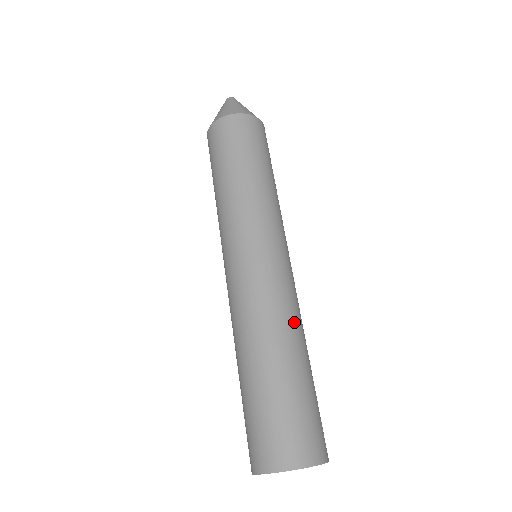
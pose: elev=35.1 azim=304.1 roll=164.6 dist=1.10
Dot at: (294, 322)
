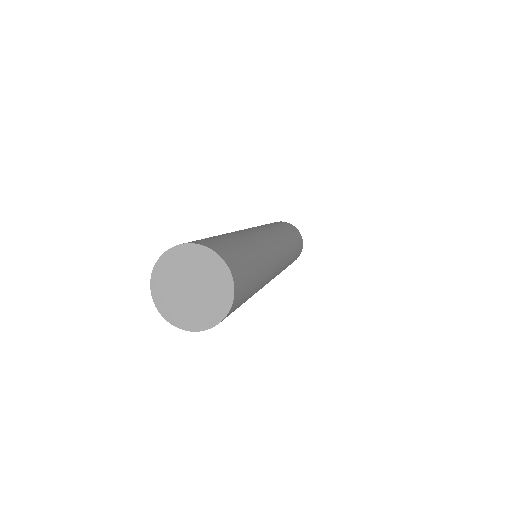
Dot at: (263, 246)
